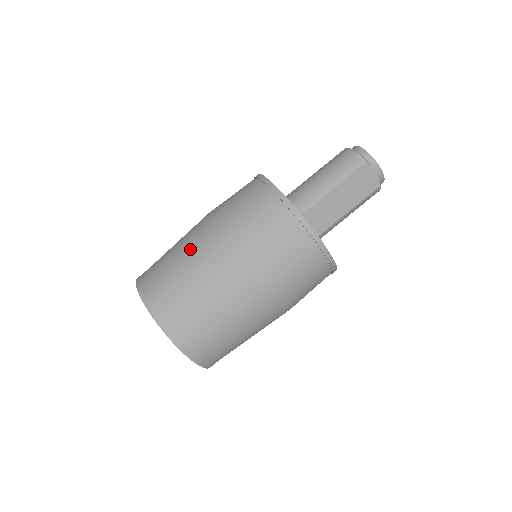
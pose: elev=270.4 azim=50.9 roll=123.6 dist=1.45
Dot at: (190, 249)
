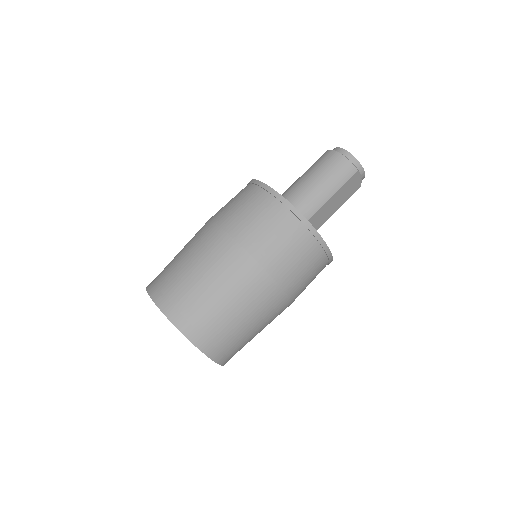
Dot at: (219, 274)
